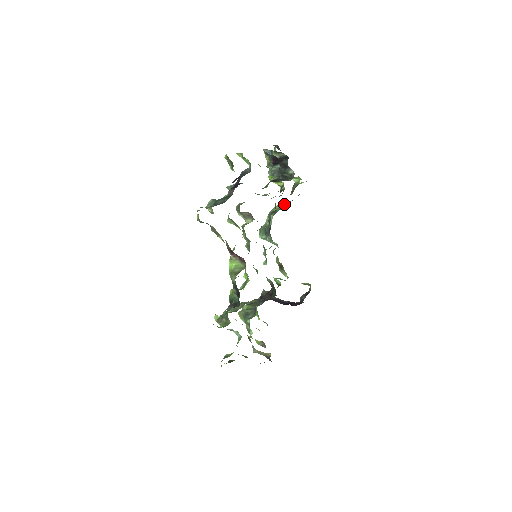
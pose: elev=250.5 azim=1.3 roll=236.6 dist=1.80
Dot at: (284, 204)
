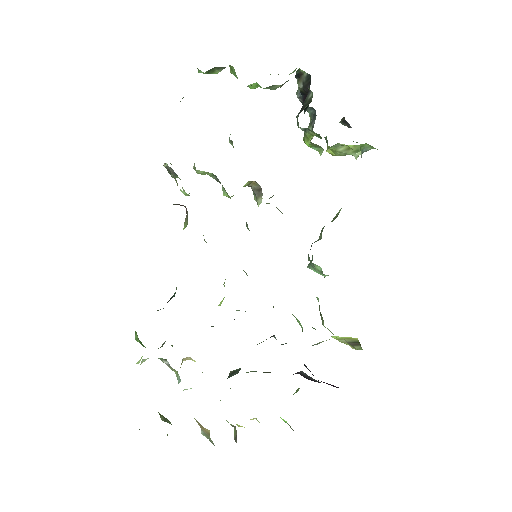
Dot at: occluded
